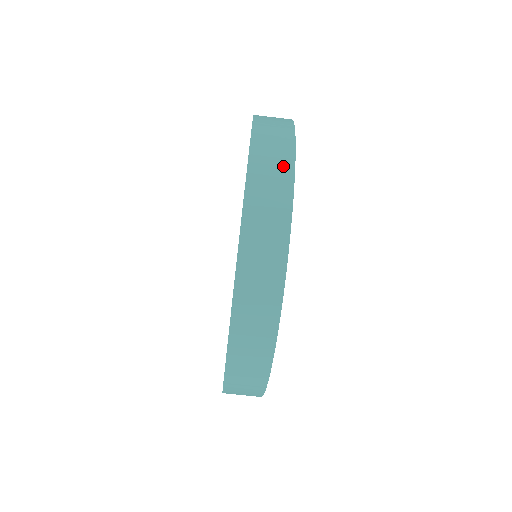
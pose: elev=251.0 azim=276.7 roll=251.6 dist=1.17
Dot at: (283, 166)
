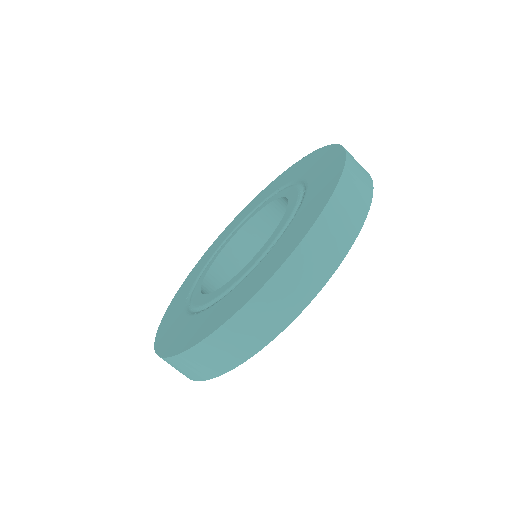
Dot at: (266, 331)
